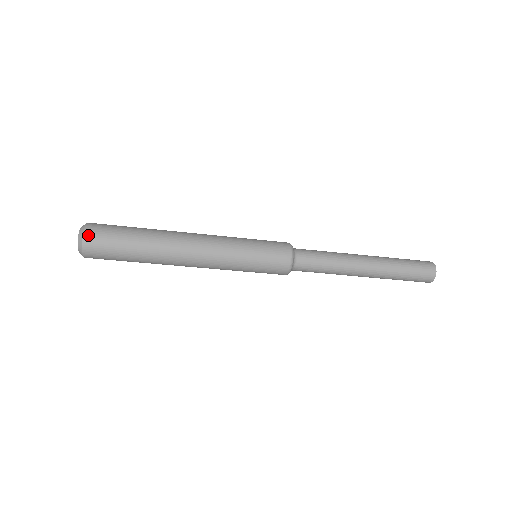
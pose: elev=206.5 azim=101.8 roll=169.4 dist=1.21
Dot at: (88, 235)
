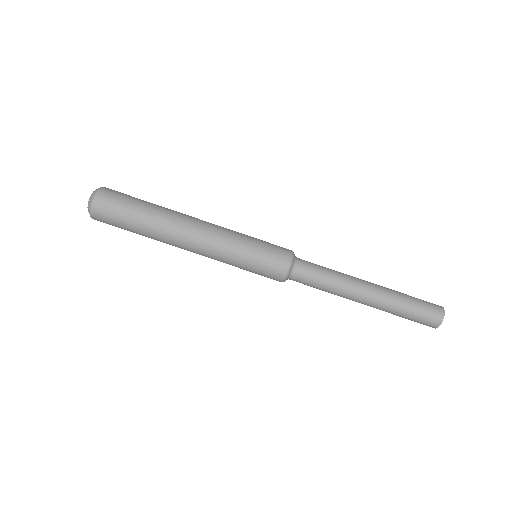
Dot at: occluded
